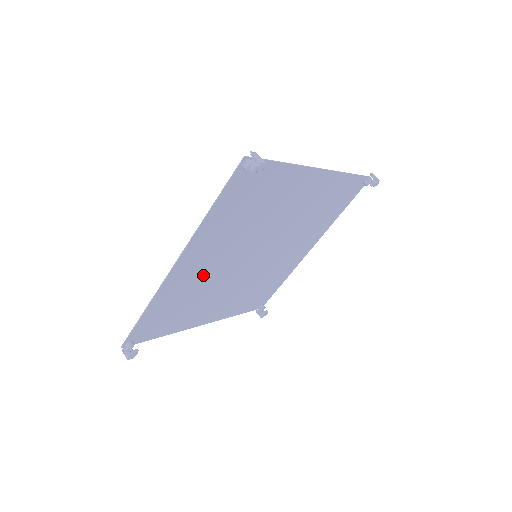
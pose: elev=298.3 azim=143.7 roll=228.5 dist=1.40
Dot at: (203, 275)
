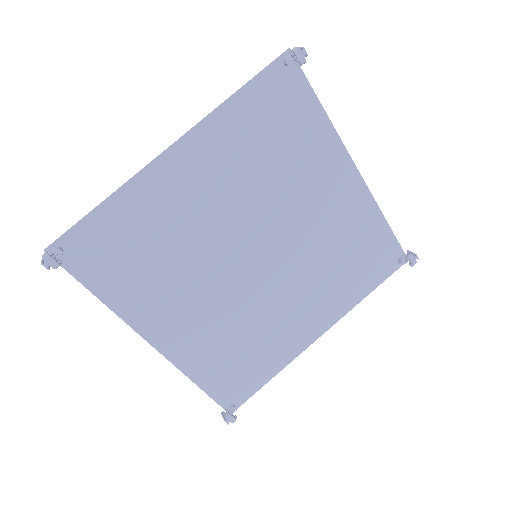
Dot at: (190, 214)
